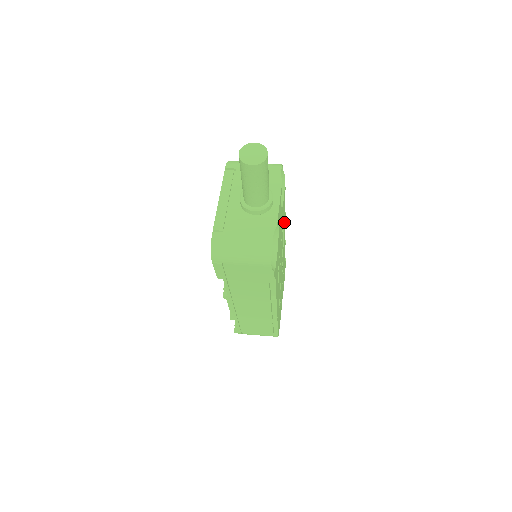
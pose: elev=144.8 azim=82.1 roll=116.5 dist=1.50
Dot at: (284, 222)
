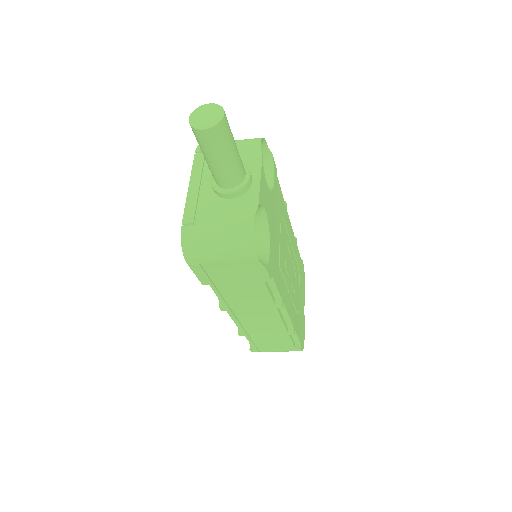
Dot at: (285, 212)
